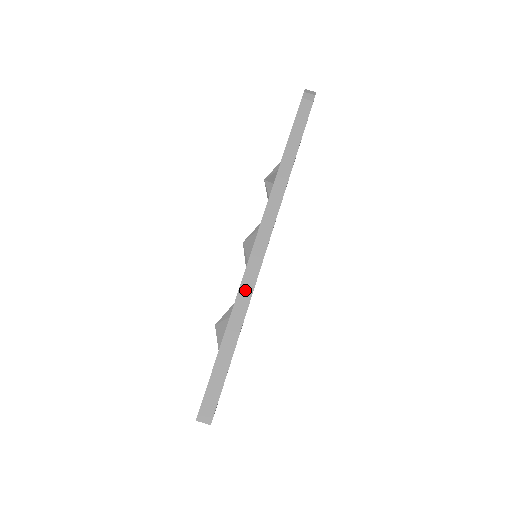
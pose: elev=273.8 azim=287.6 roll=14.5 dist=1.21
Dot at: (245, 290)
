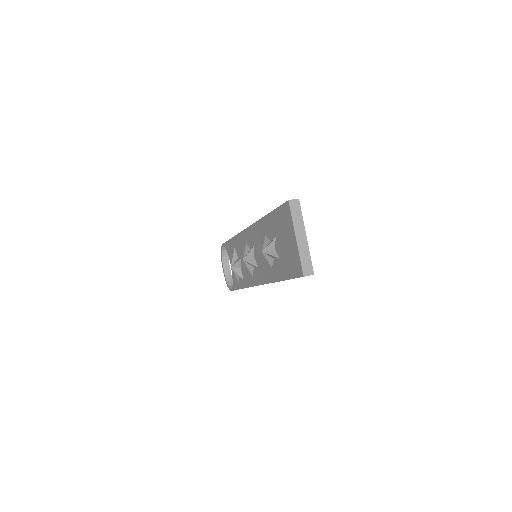
Dot at: occluded
